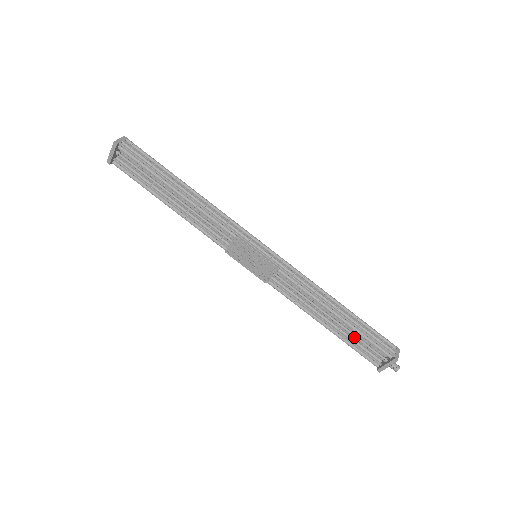
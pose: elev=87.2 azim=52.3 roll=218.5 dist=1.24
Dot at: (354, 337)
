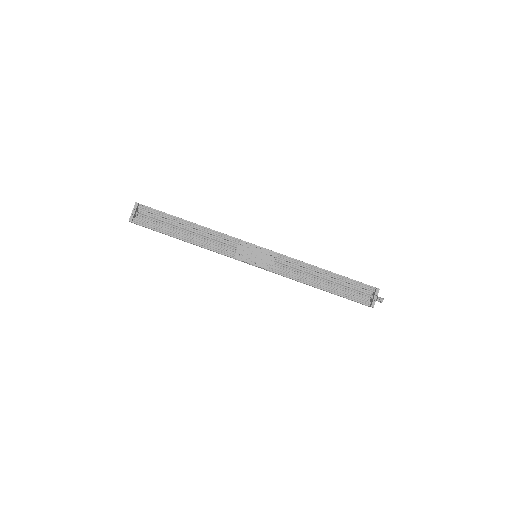
Dot at: (344, 292)
